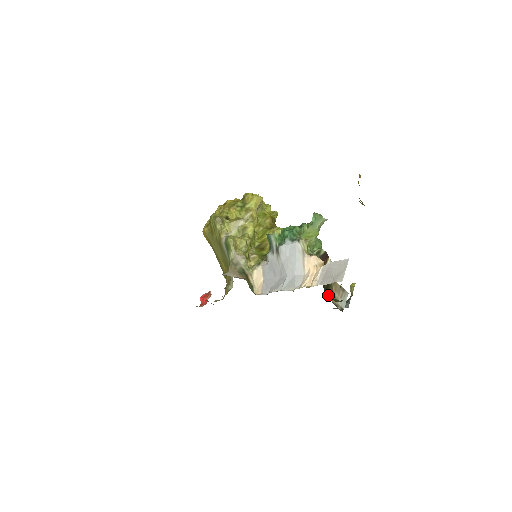
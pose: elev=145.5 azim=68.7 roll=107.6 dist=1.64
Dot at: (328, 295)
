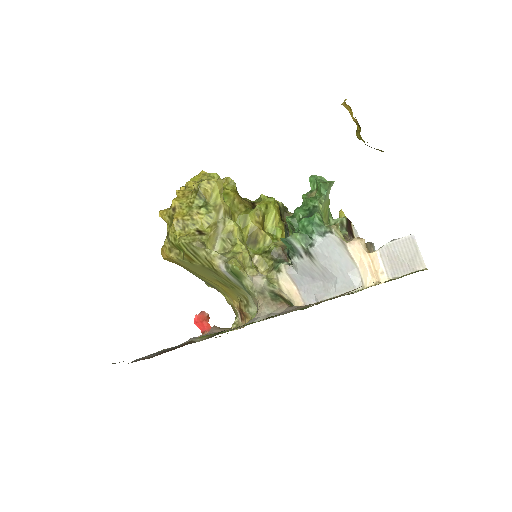
Dot at: occluded
